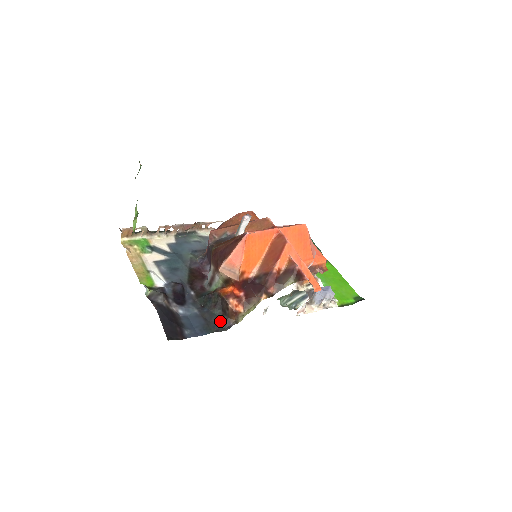
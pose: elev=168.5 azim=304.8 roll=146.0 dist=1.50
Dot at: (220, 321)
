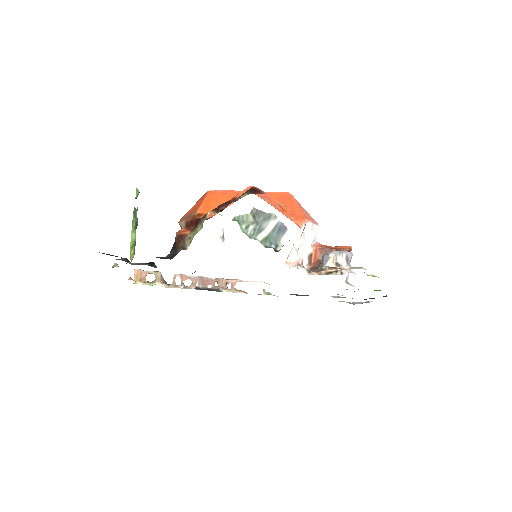
Dot at: occluded
